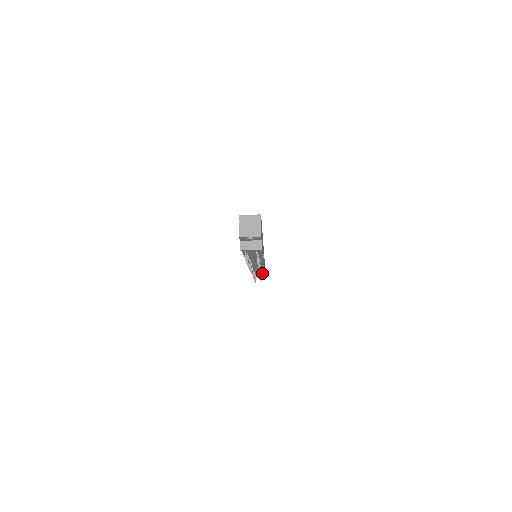
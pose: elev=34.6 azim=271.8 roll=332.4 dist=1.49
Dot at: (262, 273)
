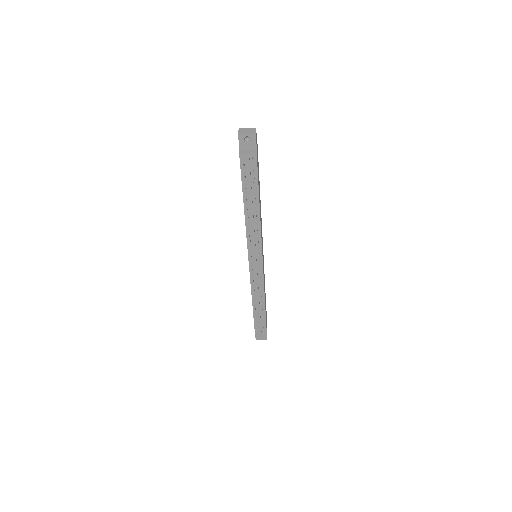
Dot at: (263, 315)
